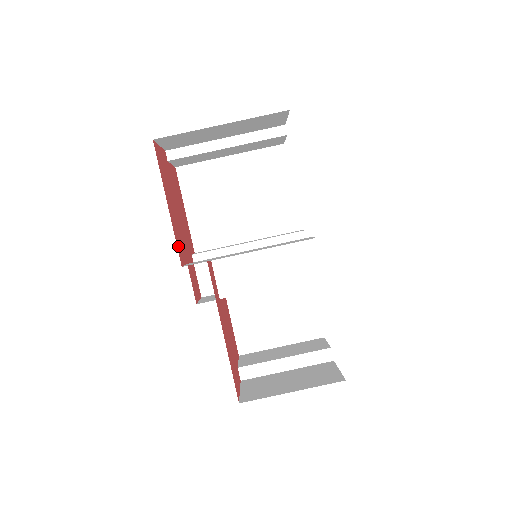
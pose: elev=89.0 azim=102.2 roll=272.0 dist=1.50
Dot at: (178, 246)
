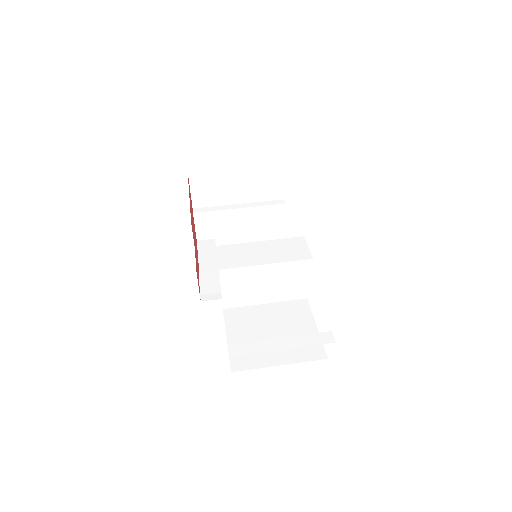
Dot at: (191, 219)
